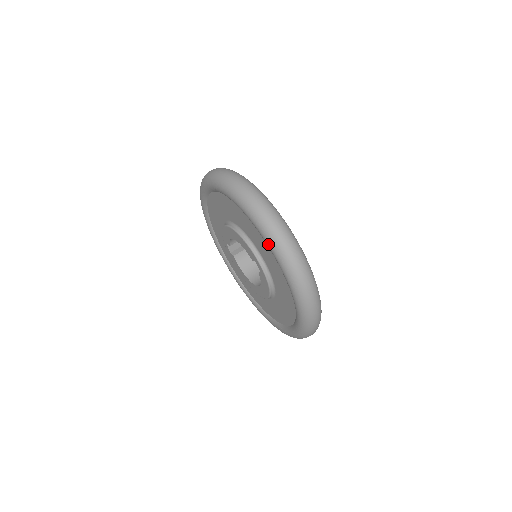
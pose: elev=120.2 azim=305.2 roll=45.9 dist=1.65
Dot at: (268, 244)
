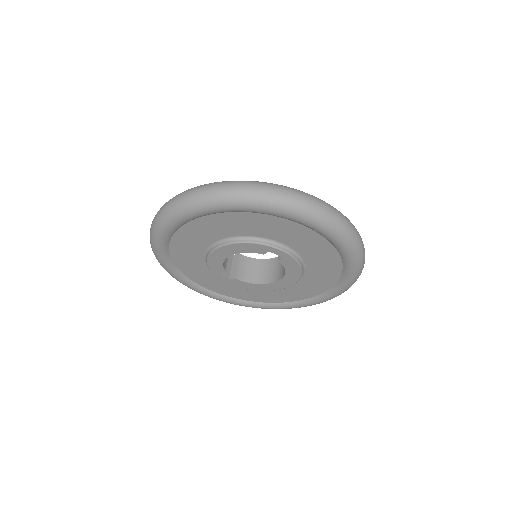
Dot at: (277, 212)
